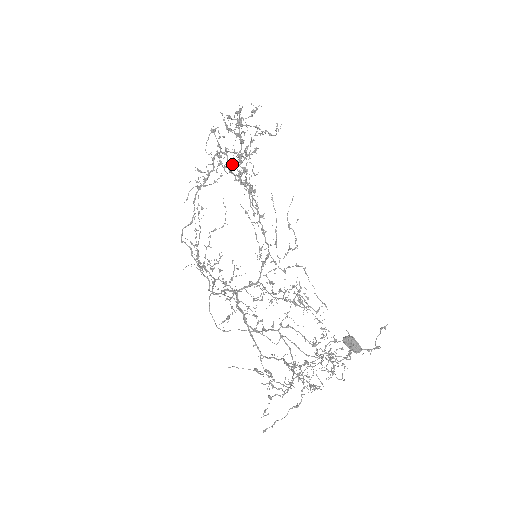
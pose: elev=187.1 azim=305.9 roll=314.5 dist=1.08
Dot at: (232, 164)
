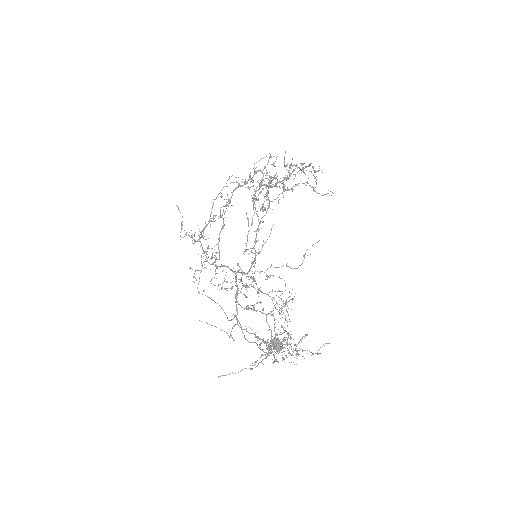
Dot at: occluded
